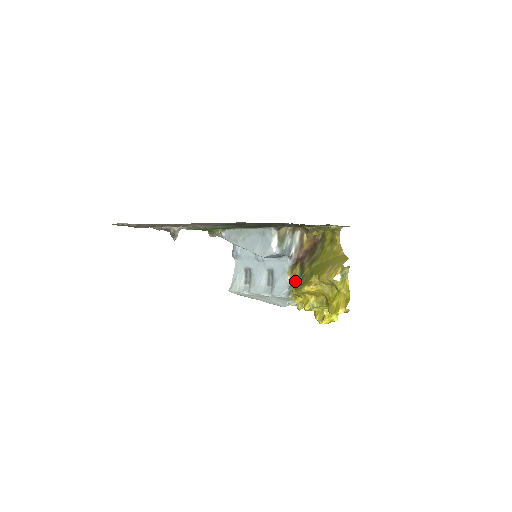
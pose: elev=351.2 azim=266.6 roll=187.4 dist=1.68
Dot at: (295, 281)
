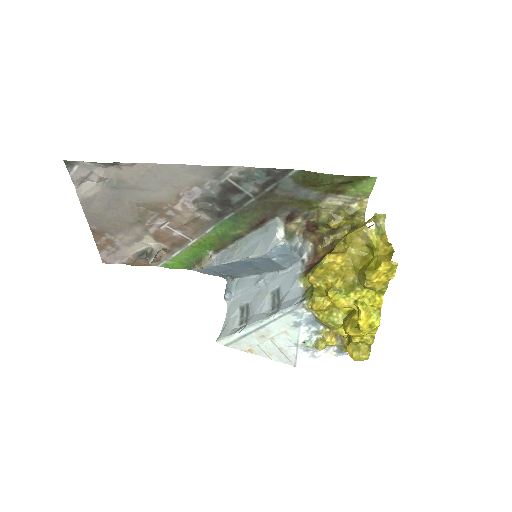
Dot at: (311, 287)
